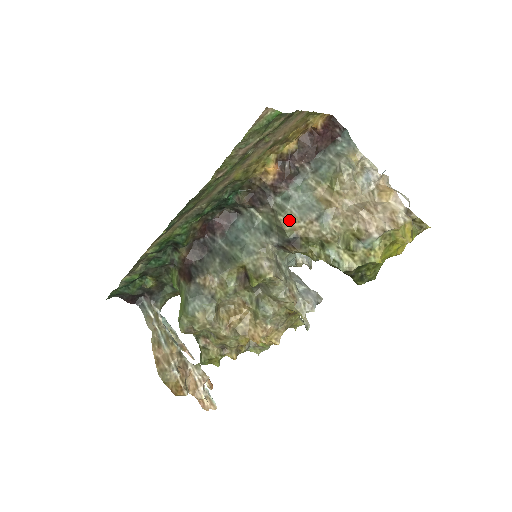
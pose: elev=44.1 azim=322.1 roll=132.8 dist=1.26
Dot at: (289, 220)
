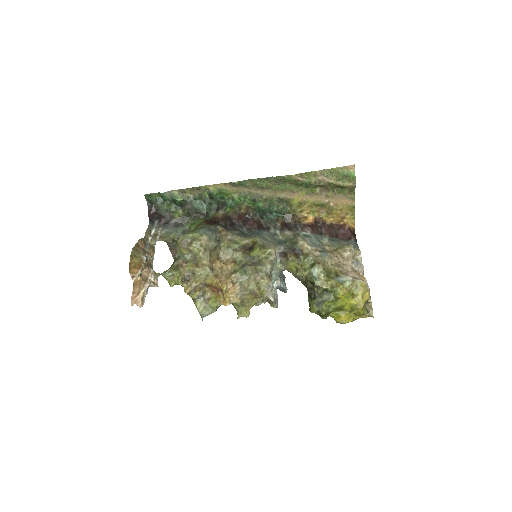
Dot at: (303, 241)
